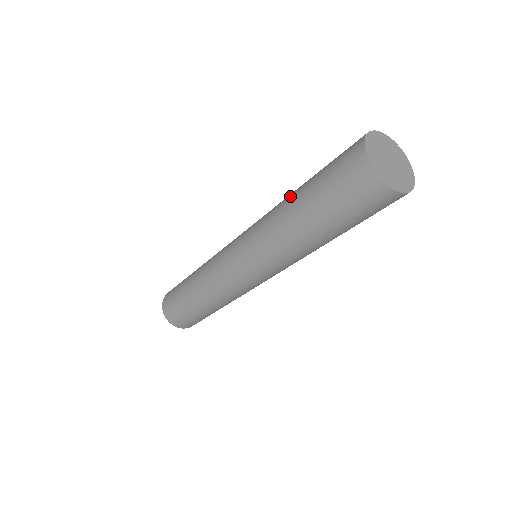
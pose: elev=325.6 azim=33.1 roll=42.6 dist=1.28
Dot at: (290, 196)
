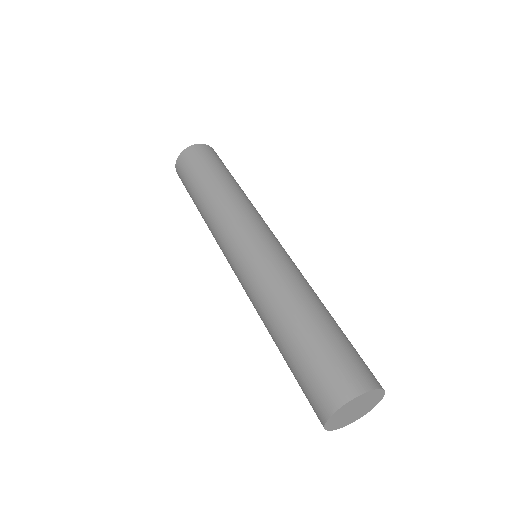
Dot at: (282, 317)
